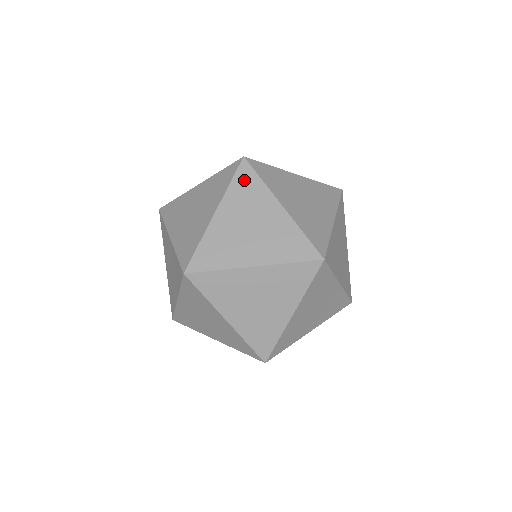
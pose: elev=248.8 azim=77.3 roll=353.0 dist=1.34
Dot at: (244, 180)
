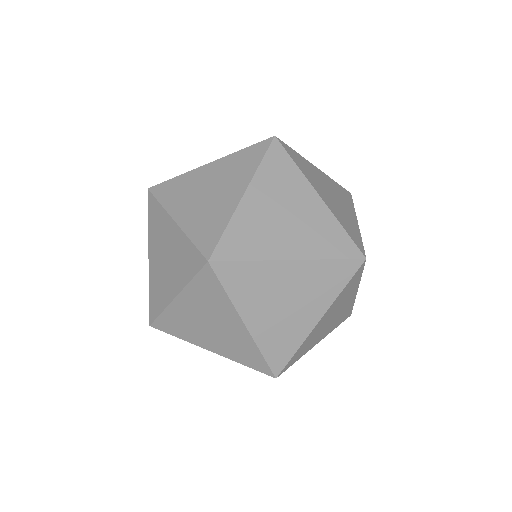
Dot at: (235, 278)
